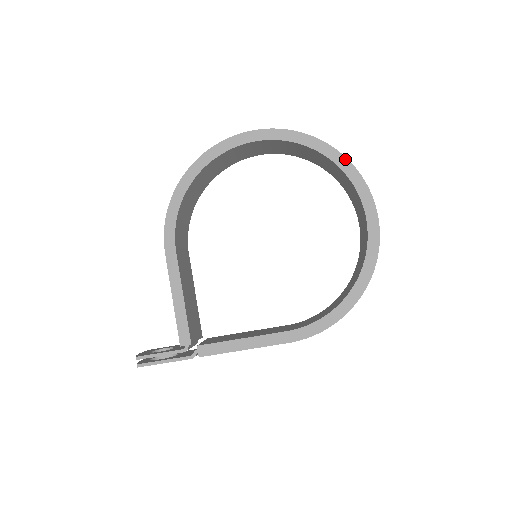
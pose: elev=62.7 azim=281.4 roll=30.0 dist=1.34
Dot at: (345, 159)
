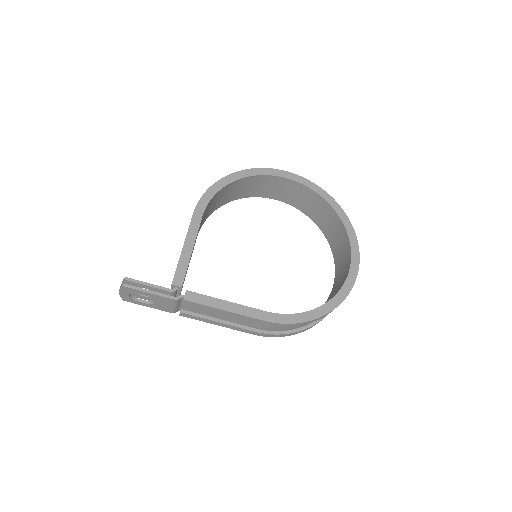
Dot at: (348, 219)
